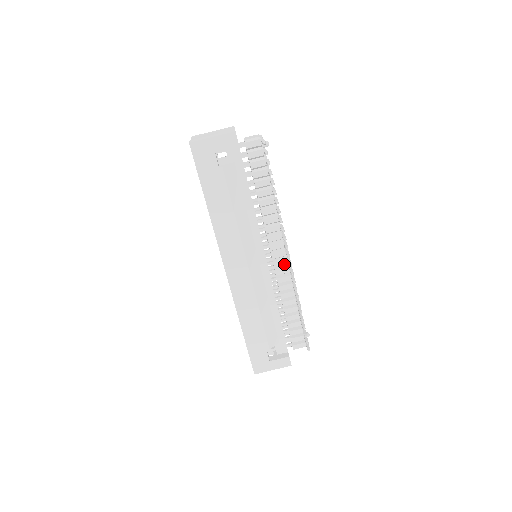
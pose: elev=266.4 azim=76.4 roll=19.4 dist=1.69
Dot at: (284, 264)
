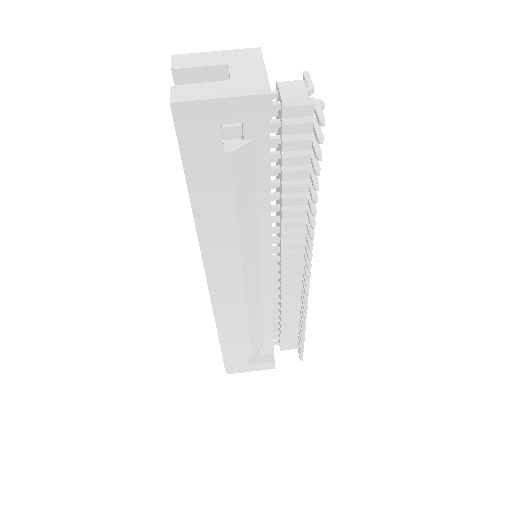
Dot at: (297, 275)
